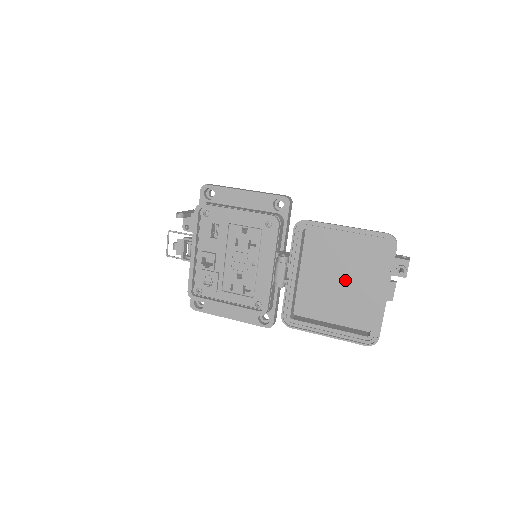
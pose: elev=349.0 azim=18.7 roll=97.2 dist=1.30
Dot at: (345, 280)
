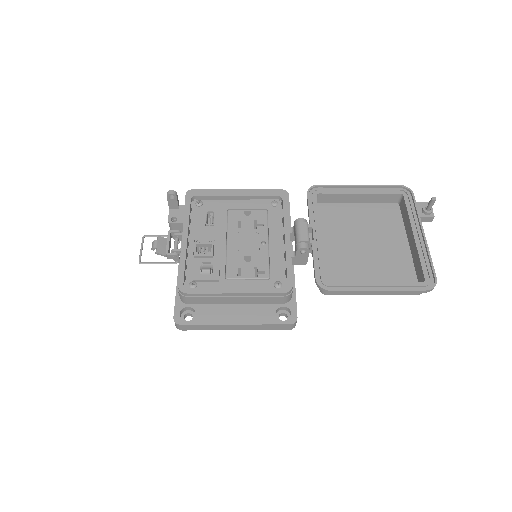
Dot at: (371, 243)
